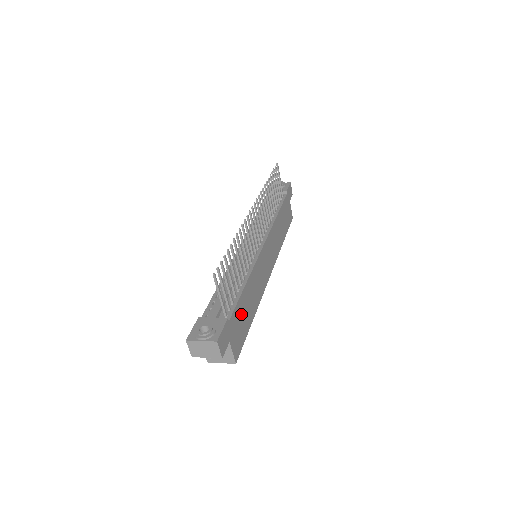
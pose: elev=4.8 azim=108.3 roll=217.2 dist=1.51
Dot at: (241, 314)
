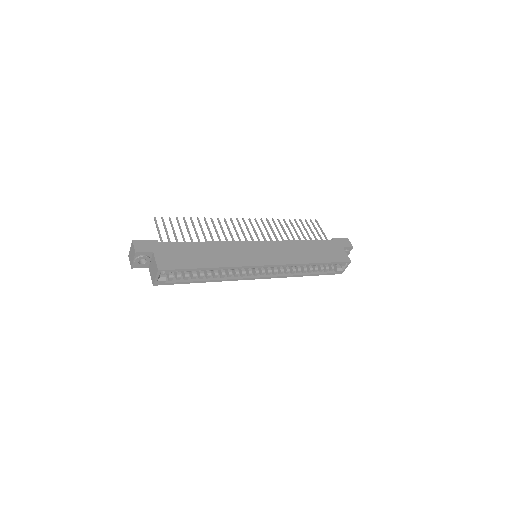
Dot at: (184, 251)
